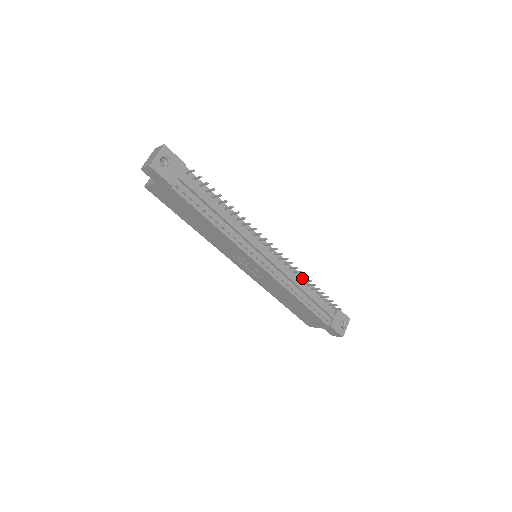
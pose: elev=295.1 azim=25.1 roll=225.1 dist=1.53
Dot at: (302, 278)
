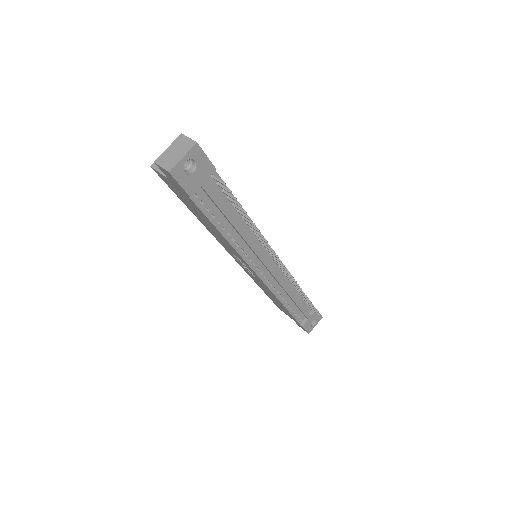
Dot at: occluded
